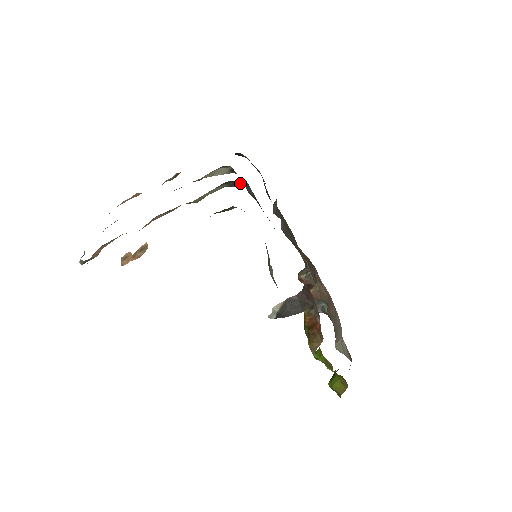
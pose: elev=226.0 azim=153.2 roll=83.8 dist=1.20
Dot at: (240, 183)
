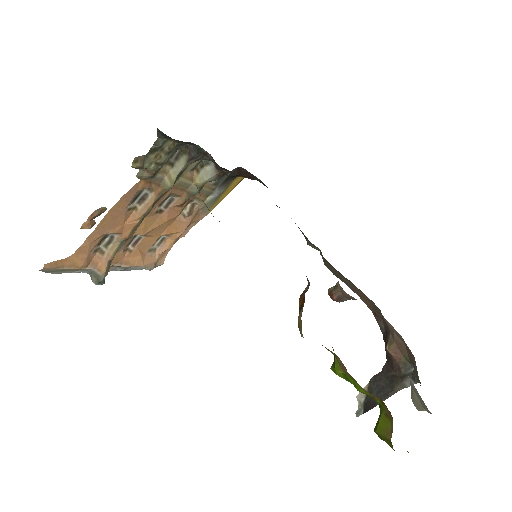
Dot at: (193, 146)
